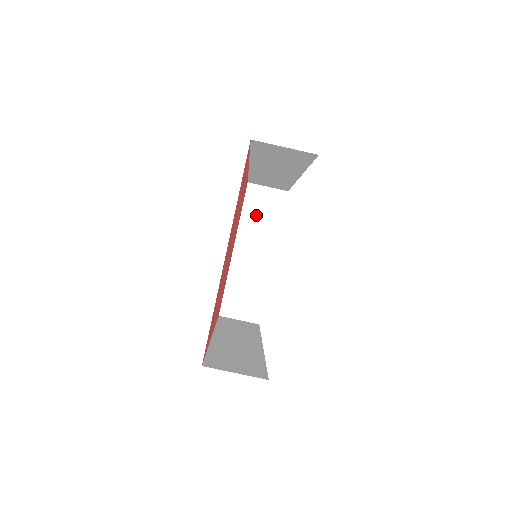
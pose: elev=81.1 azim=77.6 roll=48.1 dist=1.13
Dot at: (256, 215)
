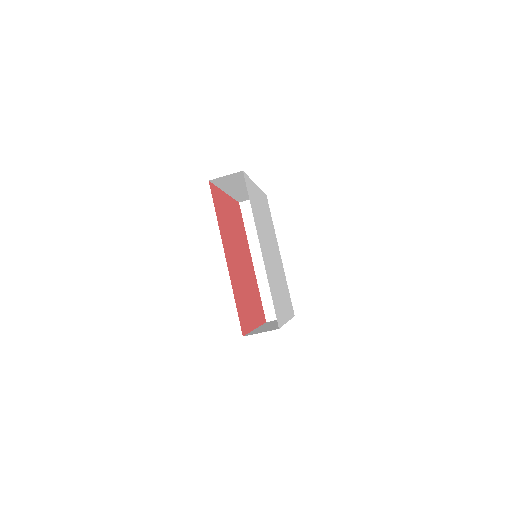
Dot at: (228, 183)
